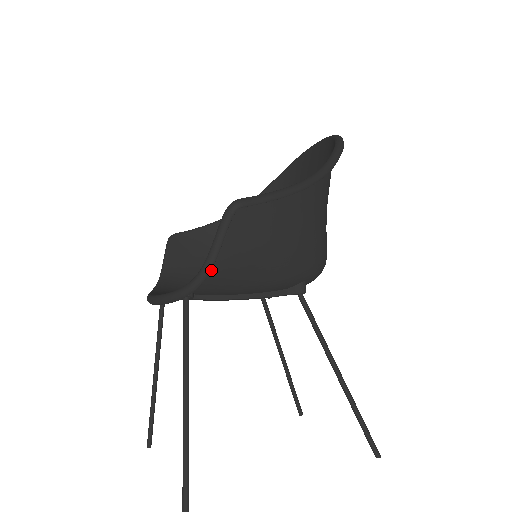
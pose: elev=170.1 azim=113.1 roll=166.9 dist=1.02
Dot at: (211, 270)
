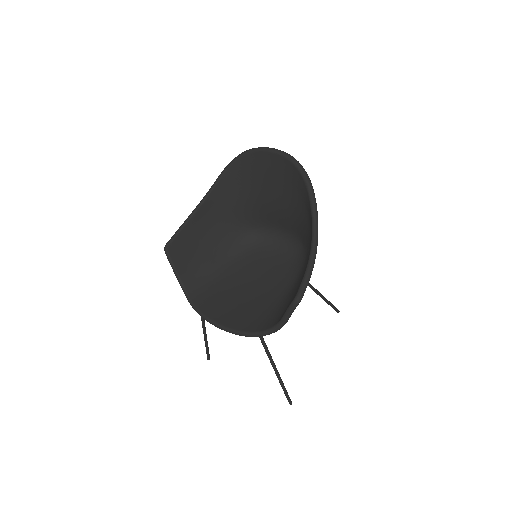
Dot at: (279, 320)
